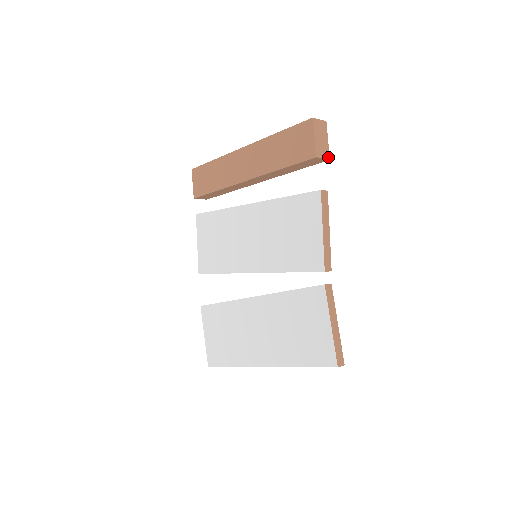
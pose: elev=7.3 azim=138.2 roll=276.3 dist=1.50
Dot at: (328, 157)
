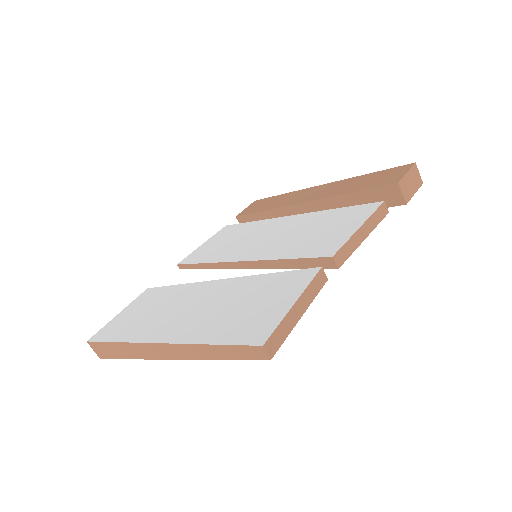
Dot at: (407, 201)
